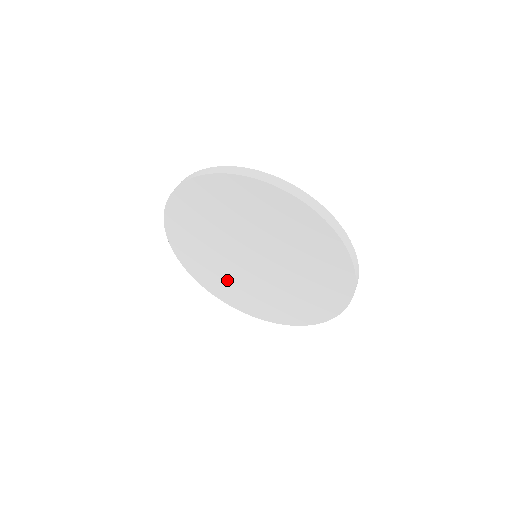
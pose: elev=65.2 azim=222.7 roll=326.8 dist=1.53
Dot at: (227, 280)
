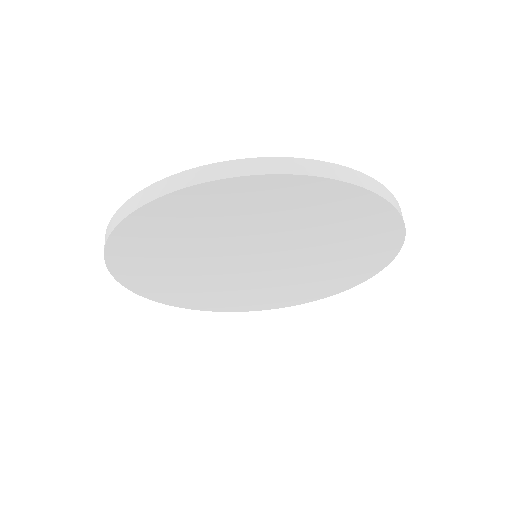
Dot at: (193, 285)
